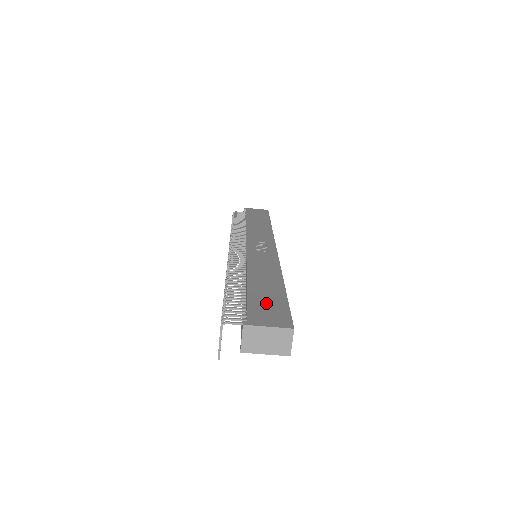
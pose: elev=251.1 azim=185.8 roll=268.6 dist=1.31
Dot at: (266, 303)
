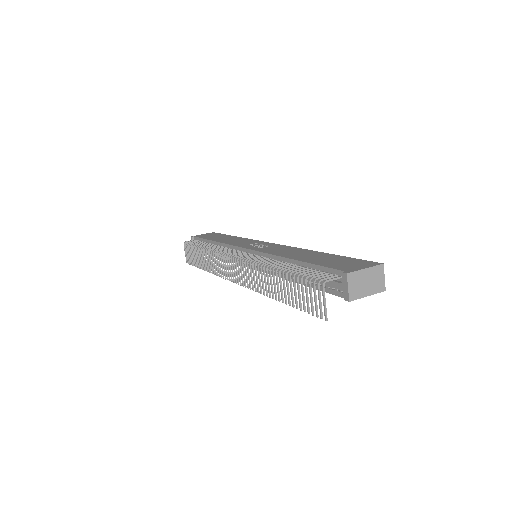
Dot at: (335, 262)
